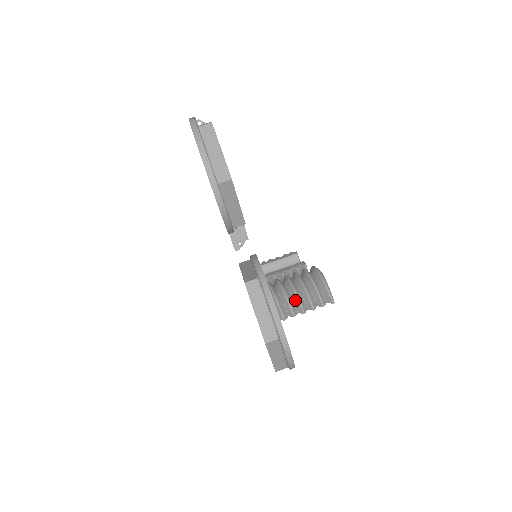
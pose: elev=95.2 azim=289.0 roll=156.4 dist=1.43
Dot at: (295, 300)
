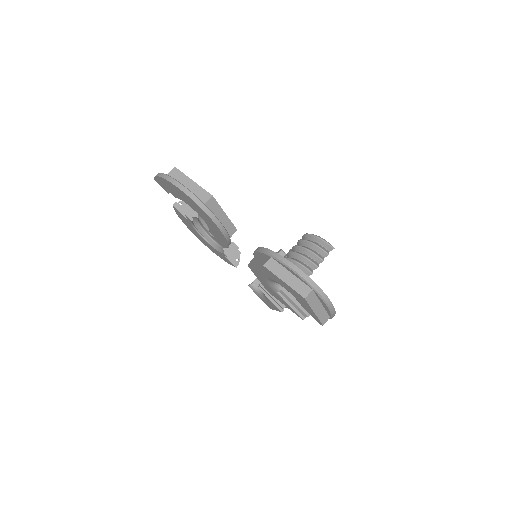
Dot at: (306, 262)
